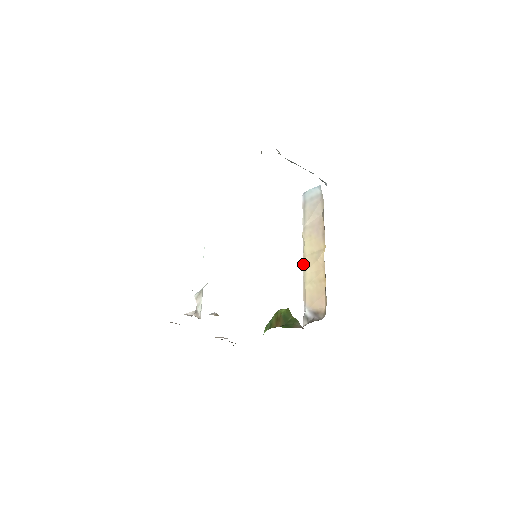
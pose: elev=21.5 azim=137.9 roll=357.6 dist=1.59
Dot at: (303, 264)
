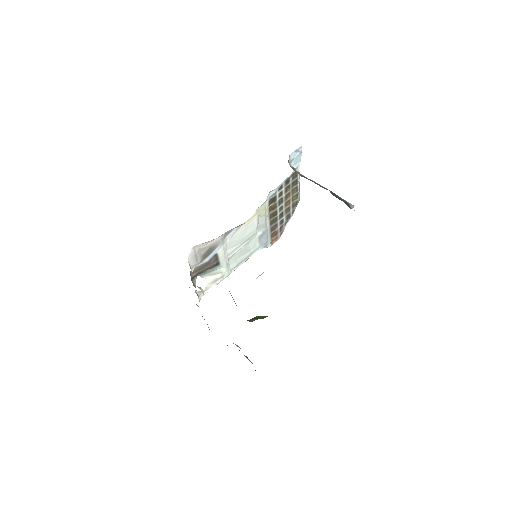
Dot at: occluded
